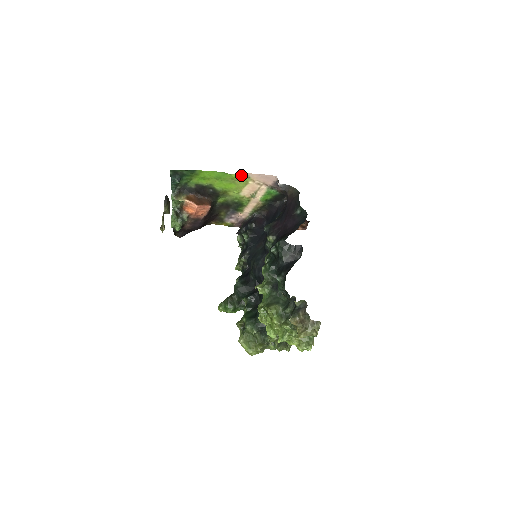
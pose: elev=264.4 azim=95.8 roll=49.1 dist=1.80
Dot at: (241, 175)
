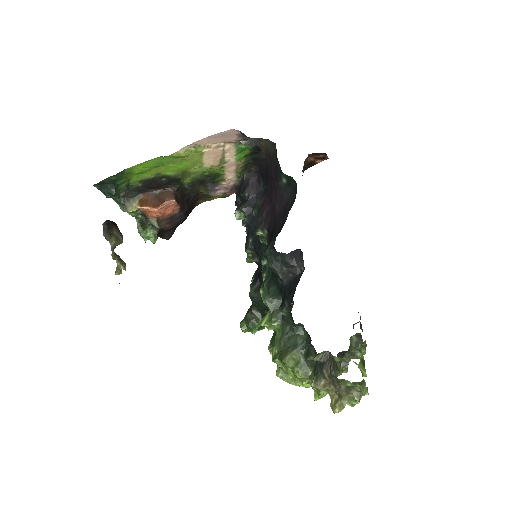
Dot at: (185, 149)
